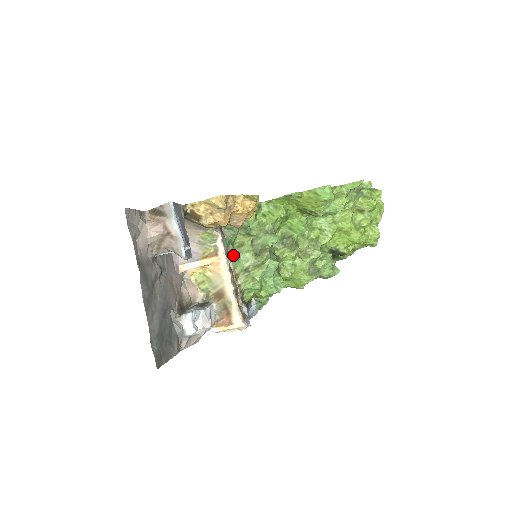
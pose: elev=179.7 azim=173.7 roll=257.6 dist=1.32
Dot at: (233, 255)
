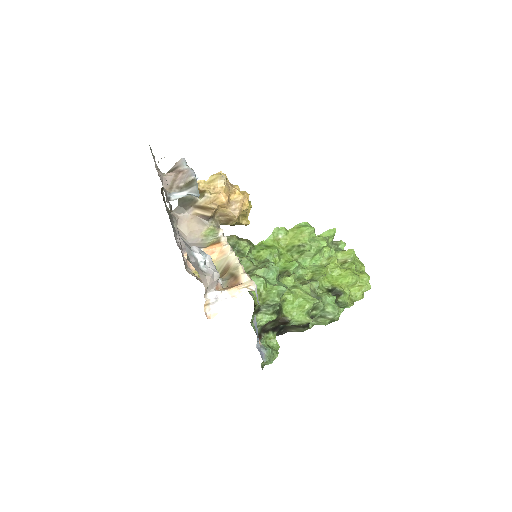
Dot at: occluded
